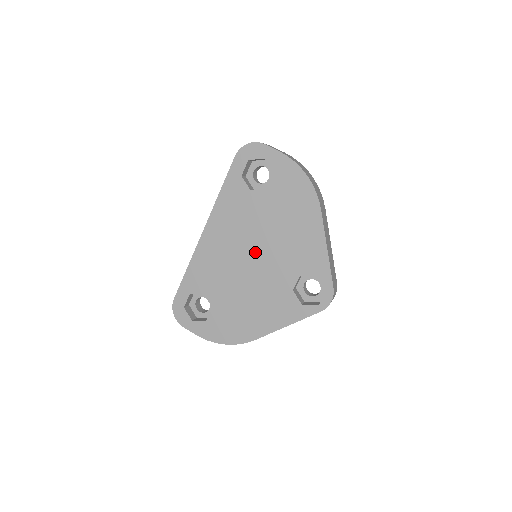
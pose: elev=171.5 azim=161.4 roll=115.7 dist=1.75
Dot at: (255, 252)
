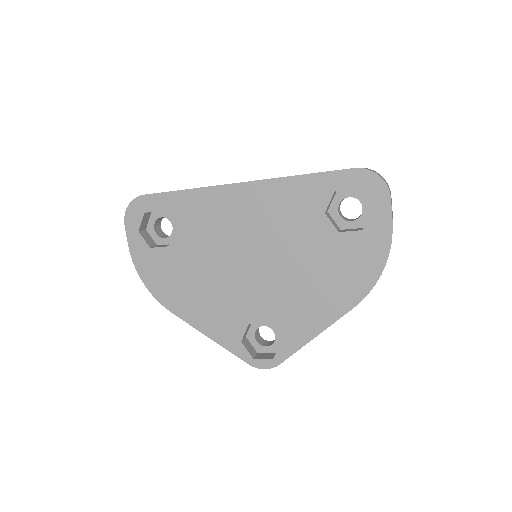
Dot at: (260, 260)
